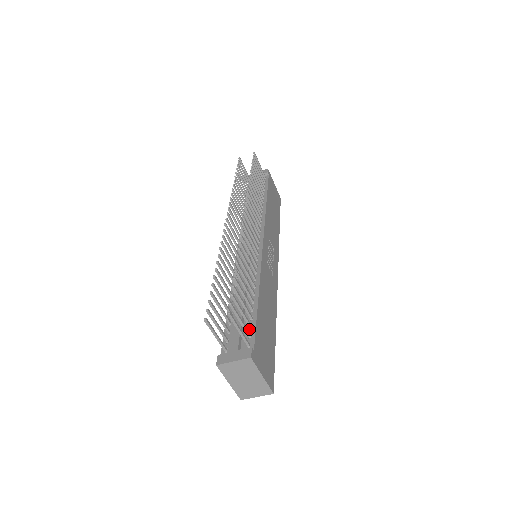
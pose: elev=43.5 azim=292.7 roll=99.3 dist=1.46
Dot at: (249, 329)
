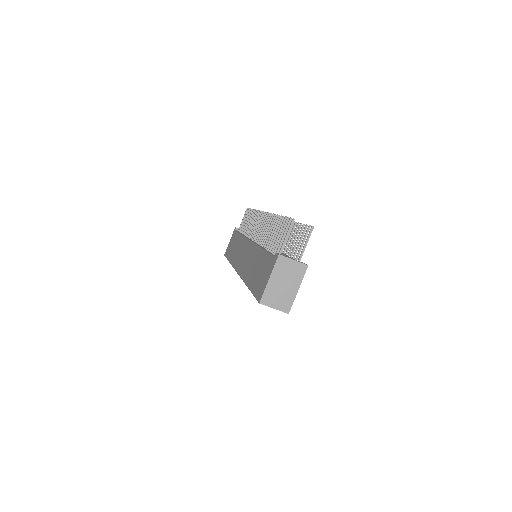
Dot at: occluded
